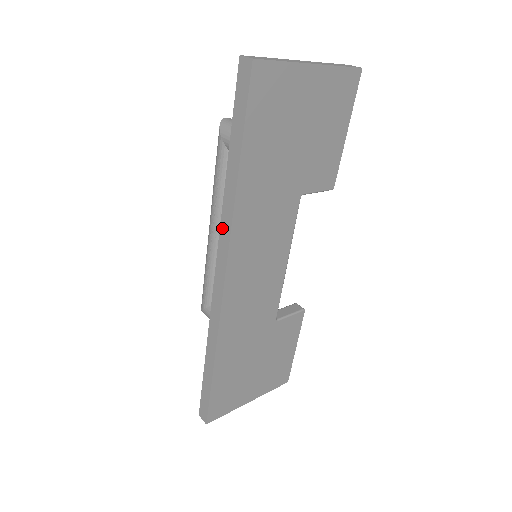
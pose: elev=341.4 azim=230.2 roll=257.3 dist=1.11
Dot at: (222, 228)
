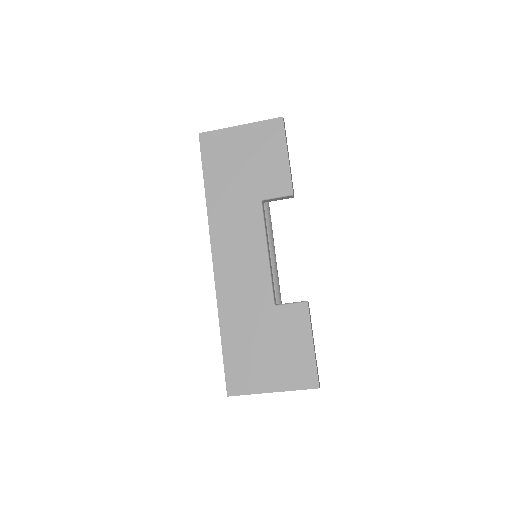
Dot at: occluded
